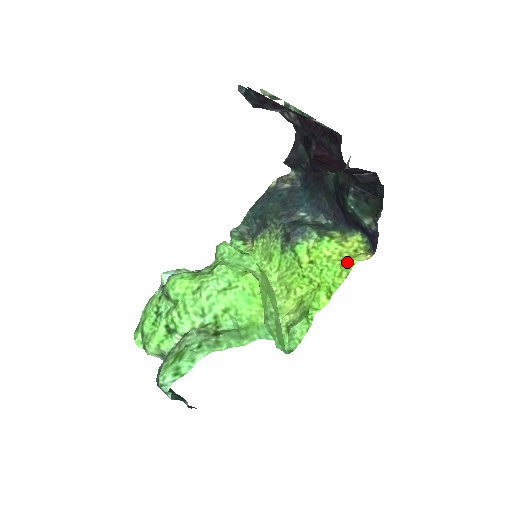
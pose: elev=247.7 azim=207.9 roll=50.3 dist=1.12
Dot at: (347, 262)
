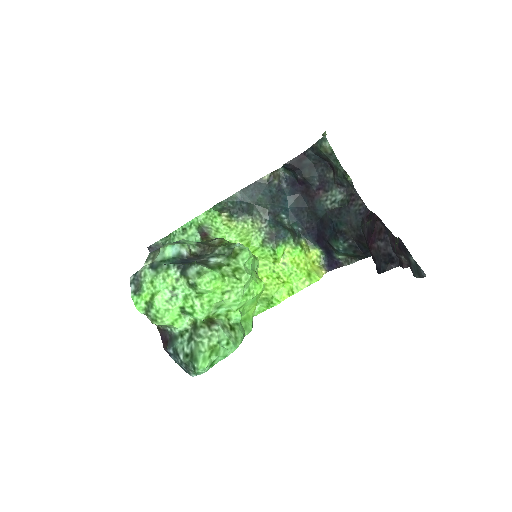
Dot at: (313, 276)
